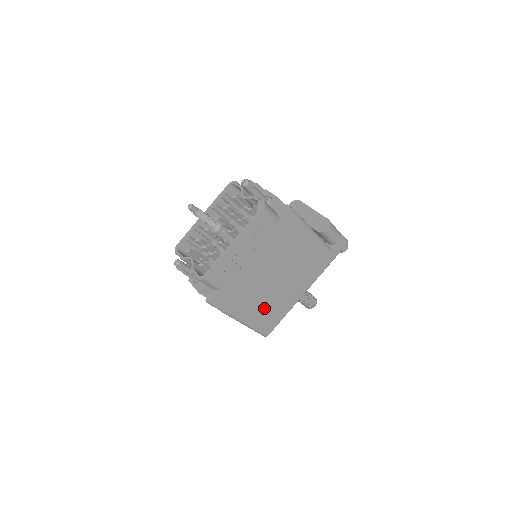
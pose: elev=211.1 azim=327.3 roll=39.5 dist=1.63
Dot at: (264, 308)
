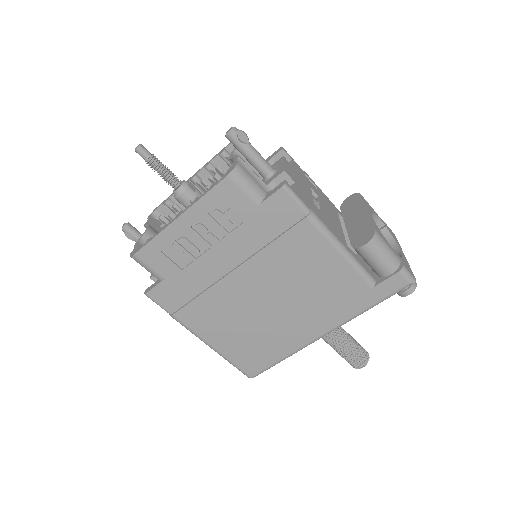
Dot at: (242, 334)
